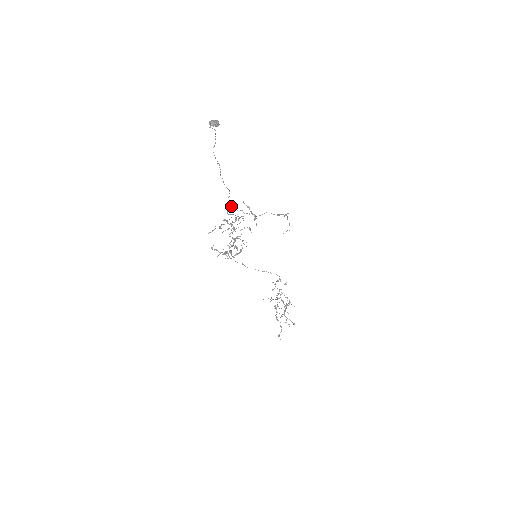
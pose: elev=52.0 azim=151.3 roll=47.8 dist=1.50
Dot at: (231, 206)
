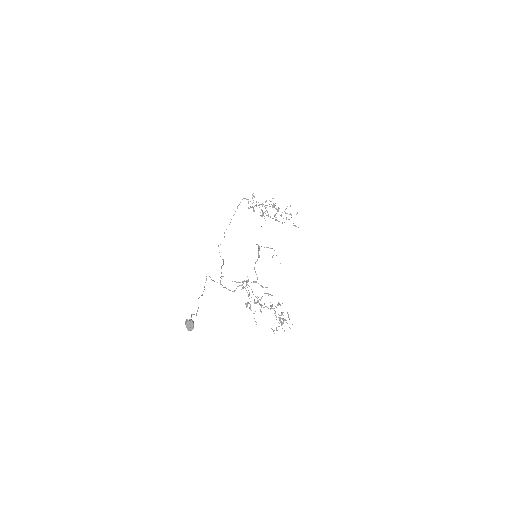
Dot at: (220, 280)
